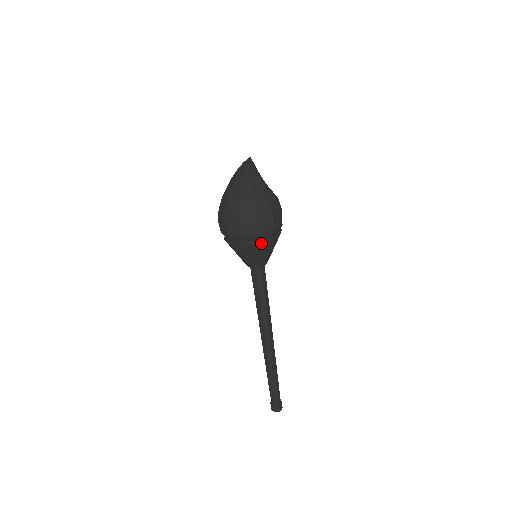
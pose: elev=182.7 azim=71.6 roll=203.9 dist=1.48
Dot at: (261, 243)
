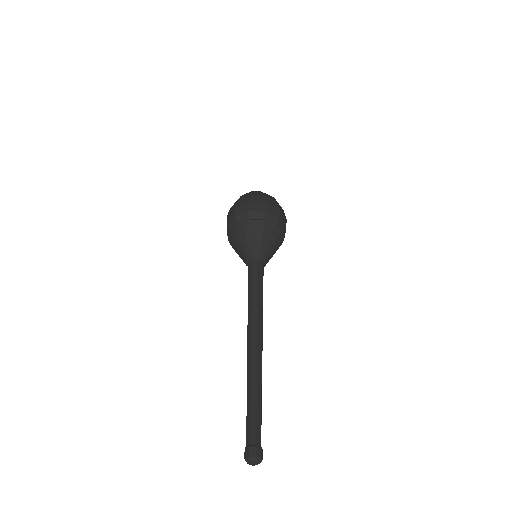
Dot at: (277, 228)
